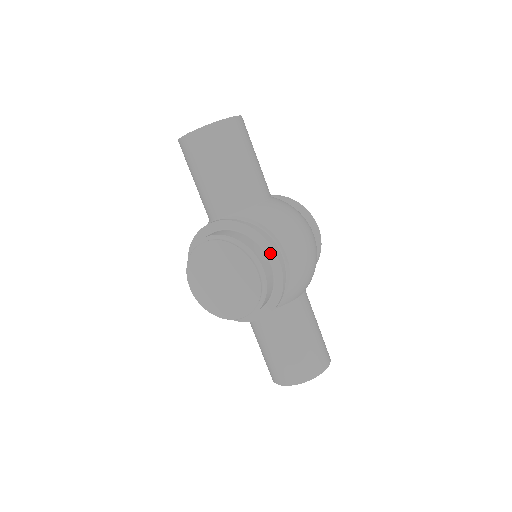
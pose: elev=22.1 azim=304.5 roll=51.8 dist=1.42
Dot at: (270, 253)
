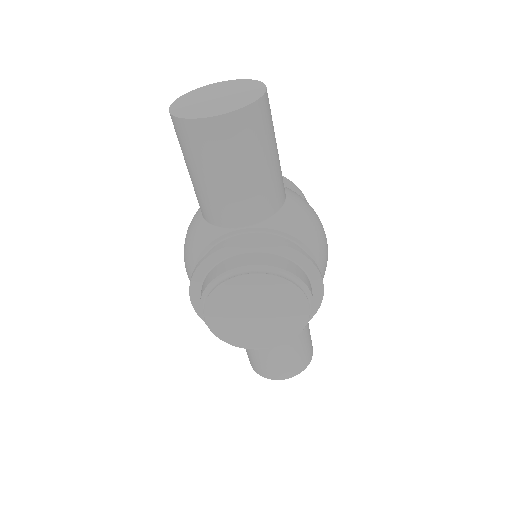
Dot at: (314, 277)
